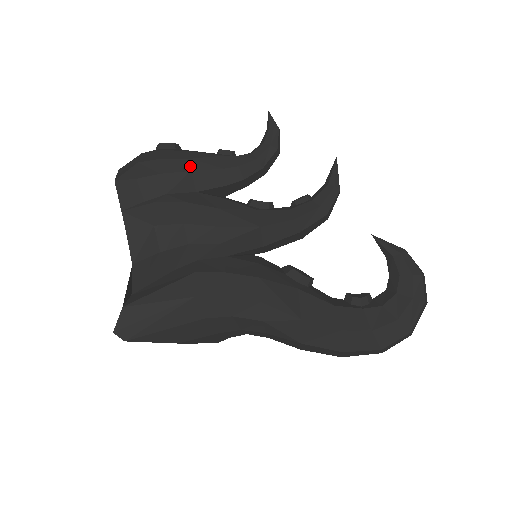
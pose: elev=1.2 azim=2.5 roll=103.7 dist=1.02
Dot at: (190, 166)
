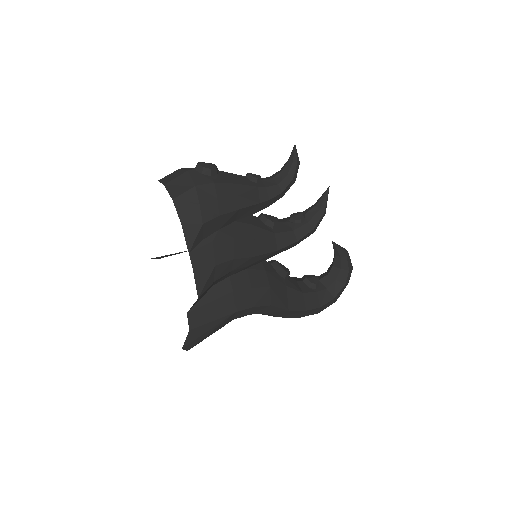
Dot at: (238, 204)
